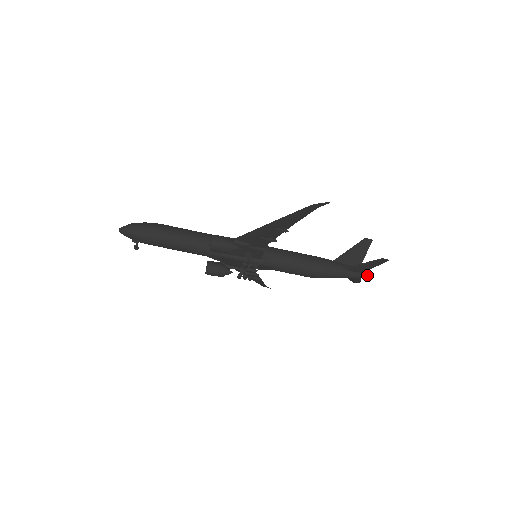
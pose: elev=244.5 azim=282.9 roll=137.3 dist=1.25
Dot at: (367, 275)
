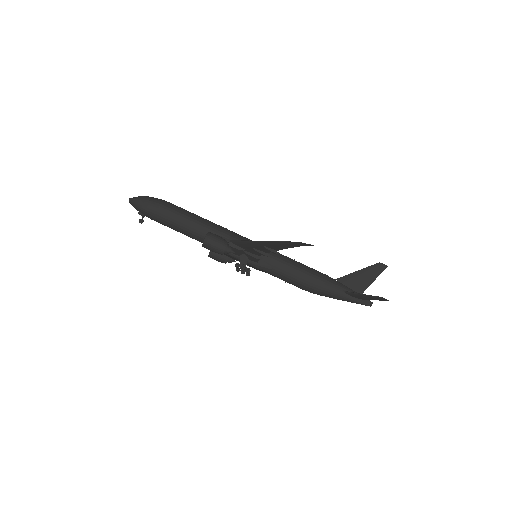
Dot at: (368, 303)
